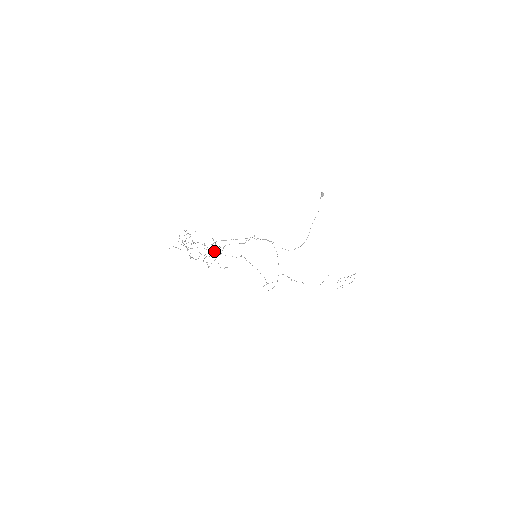
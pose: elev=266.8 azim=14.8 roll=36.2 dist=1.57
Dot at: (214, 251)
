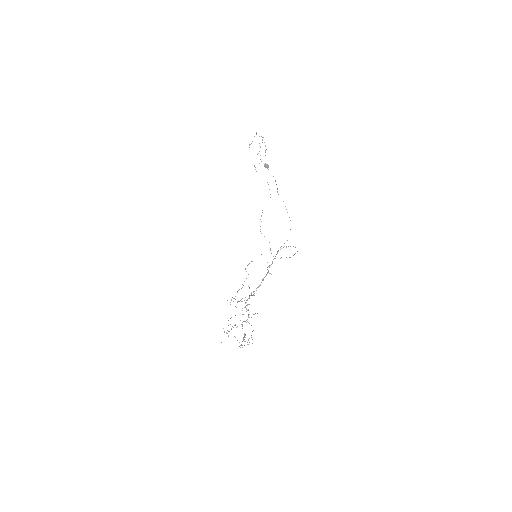
Dot at: occluded
